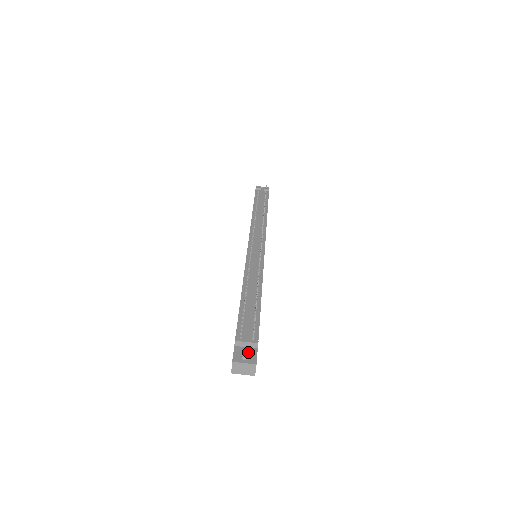
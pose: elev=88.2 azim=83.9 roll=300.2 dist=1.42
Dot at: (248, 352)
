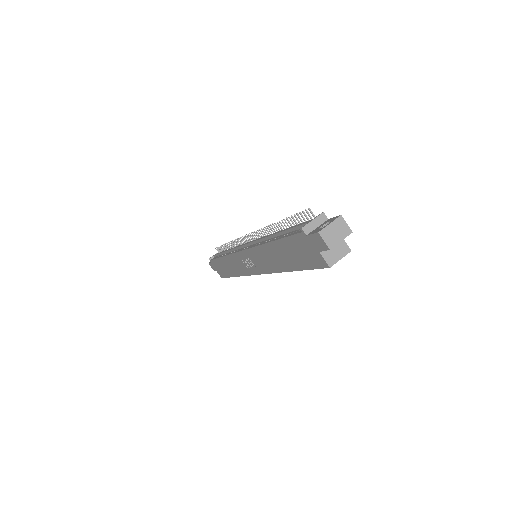
Dot at: (323, 224)
